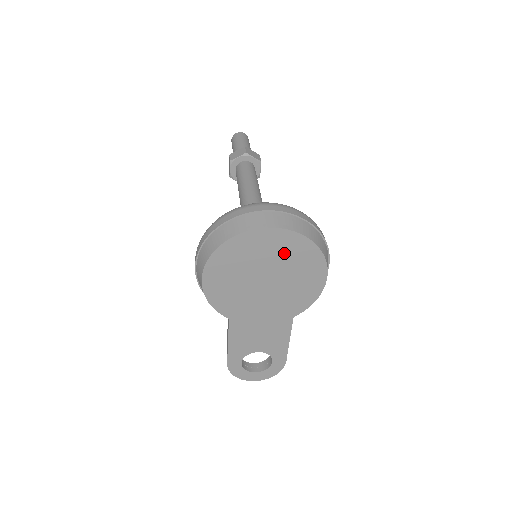
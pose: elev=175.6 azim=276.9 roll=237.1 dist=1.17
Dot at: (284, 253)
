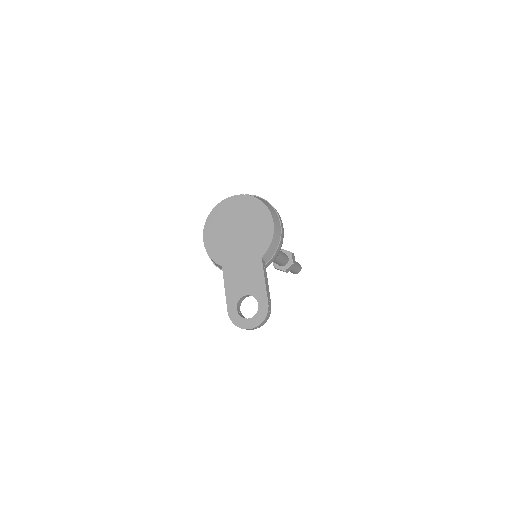
Dot at: (243, 210)
